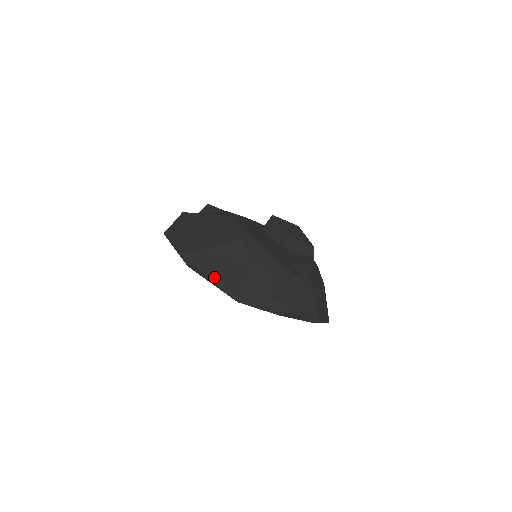
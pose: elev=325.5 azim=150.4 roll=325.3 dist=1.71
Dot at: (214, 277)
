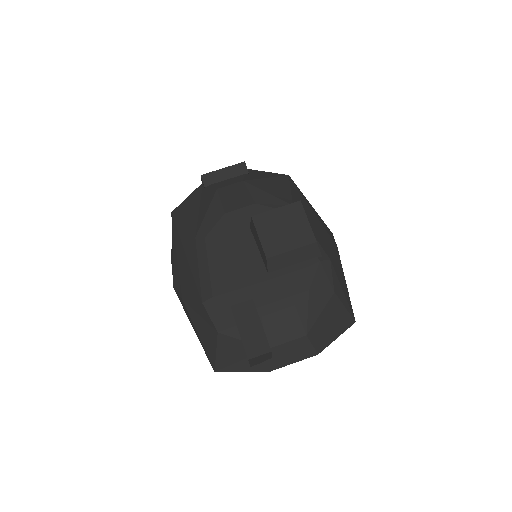
Dot at: (196, 333)
